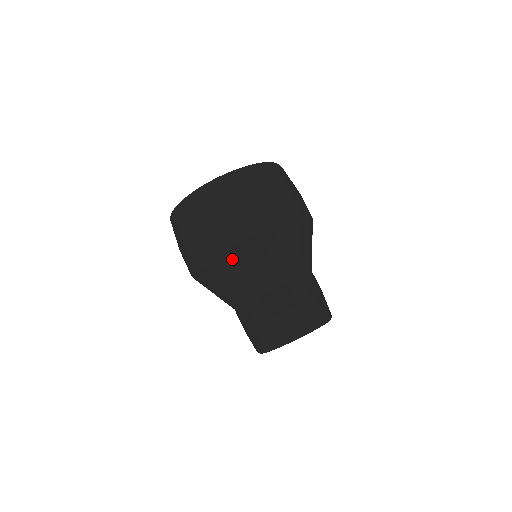
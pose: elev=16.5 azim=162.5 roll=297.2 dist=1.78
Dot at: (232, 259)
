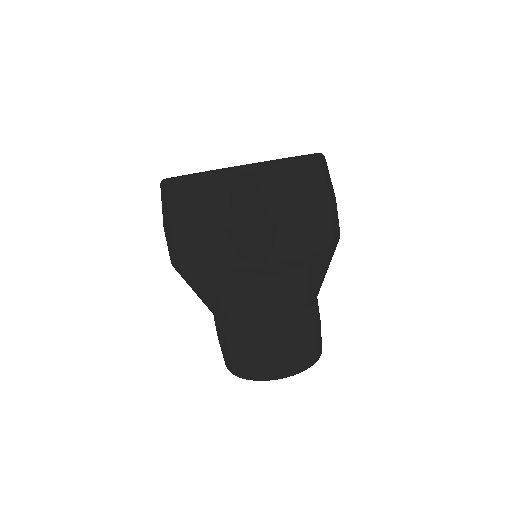
Dot at: (270, 275)
